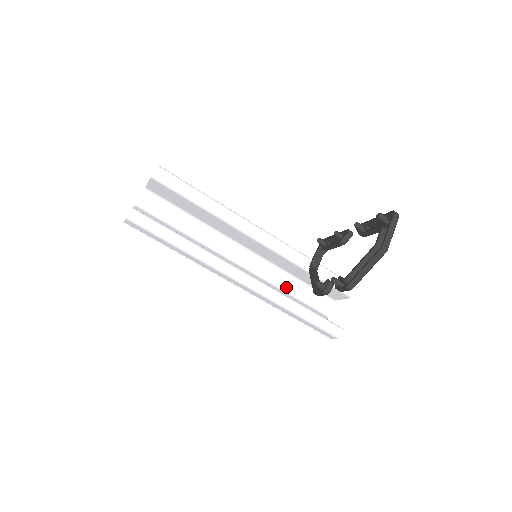
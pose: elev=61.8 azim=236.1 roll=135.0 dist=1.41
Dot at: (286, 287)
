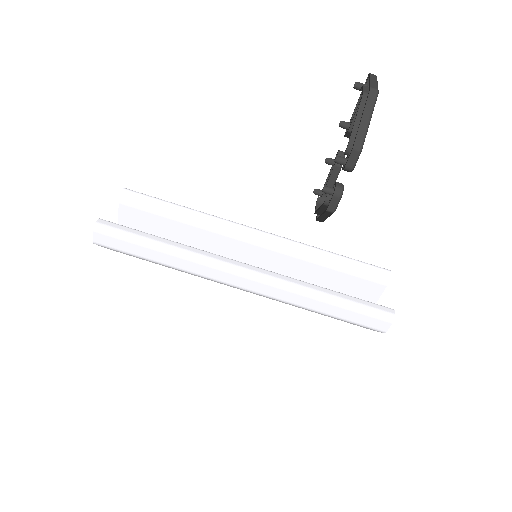
Dot at: occluded
